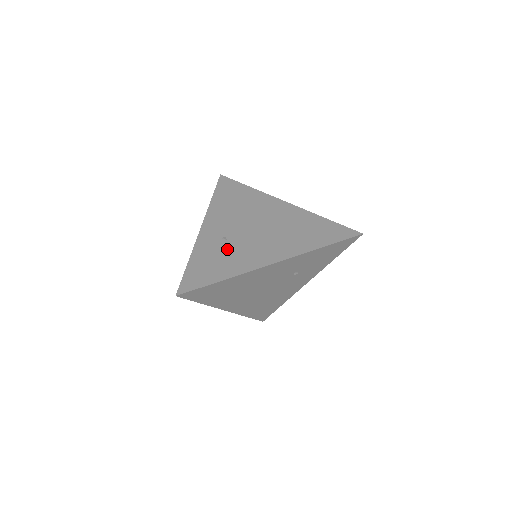
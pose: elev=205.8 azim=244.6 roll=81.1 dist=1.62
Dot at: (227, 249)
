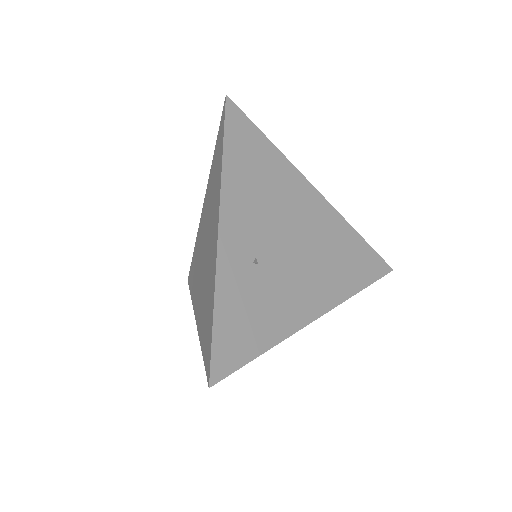
Dot at: (262, 286)
